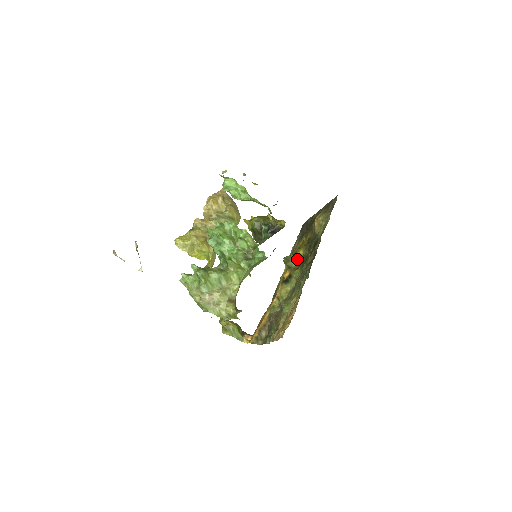
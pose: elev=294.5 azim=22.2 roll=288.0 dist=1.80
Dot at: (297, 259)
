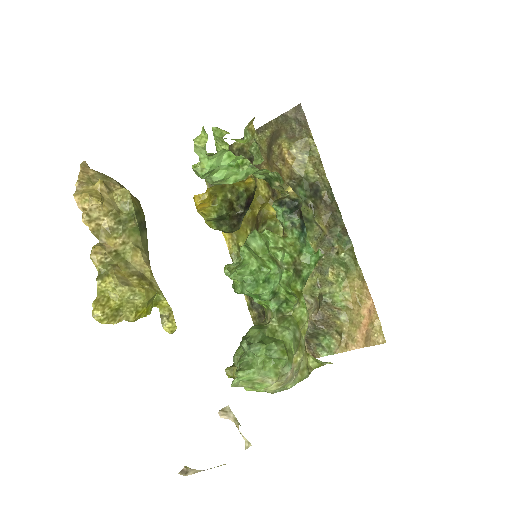
Dot at: (278, 224)
